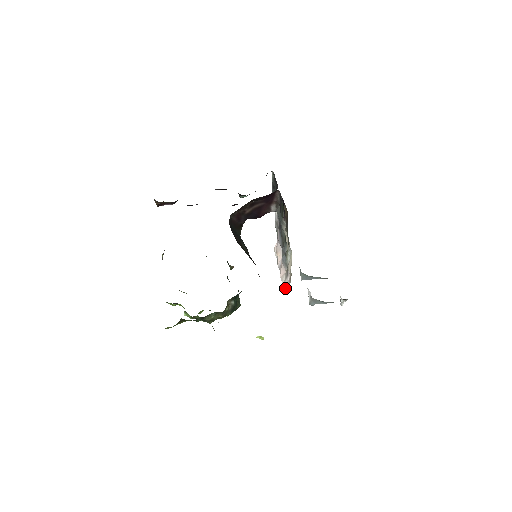
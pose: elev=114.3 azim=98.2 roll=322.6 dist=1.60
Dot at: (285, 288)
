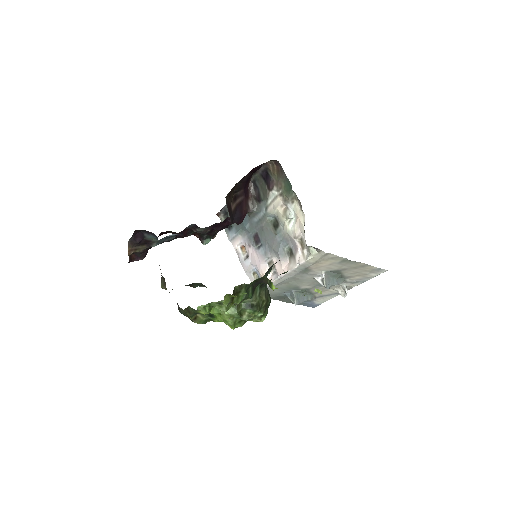
Dot at: (302, 260)
